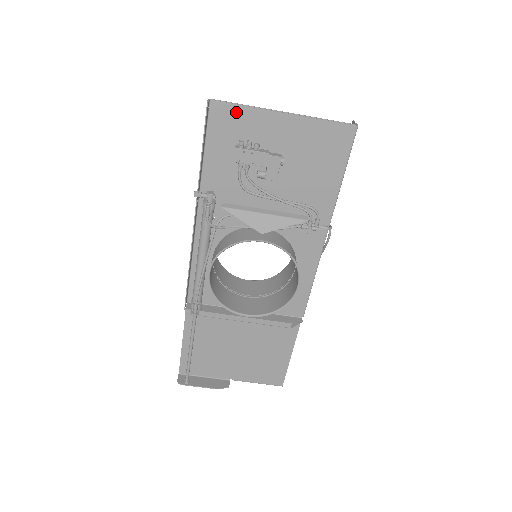
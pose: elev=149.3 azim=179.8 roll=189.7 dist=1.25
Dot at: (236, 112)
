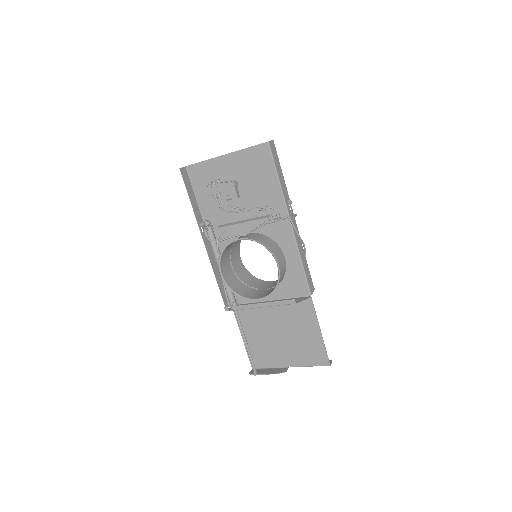
Dot at: (201, 167)
